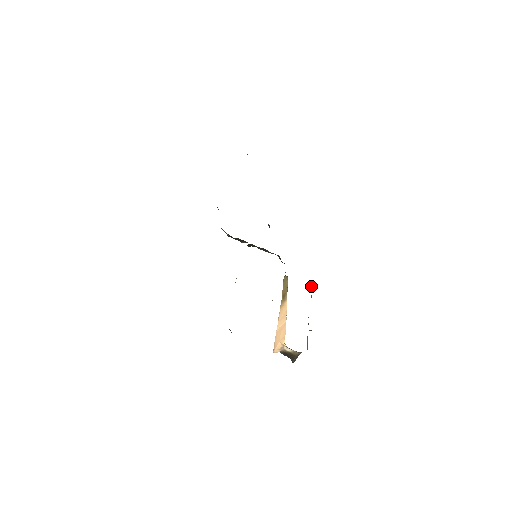
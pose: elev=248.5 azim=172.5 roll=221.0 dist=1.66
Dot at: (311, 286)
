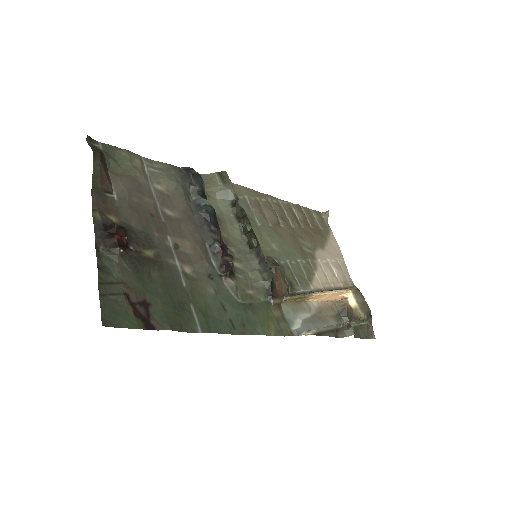
Dot at: (304, 334)
